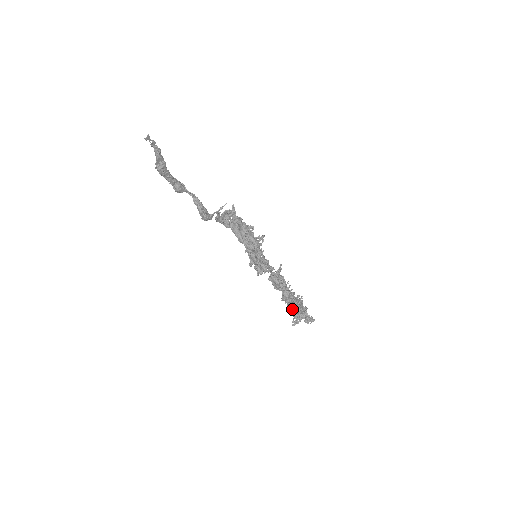
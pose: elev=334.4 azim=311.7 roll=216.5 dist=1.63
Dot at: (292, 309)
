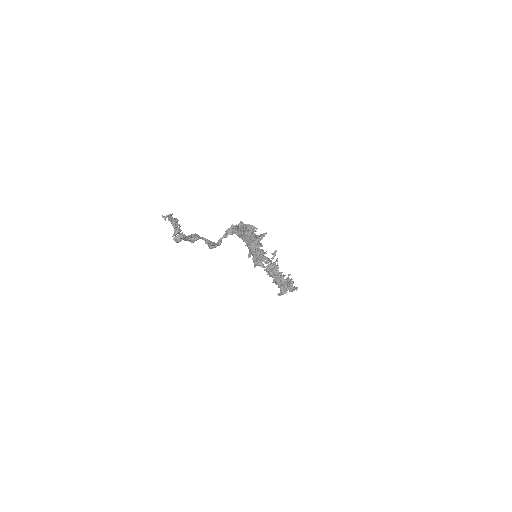
Dot at: (280, 288)
